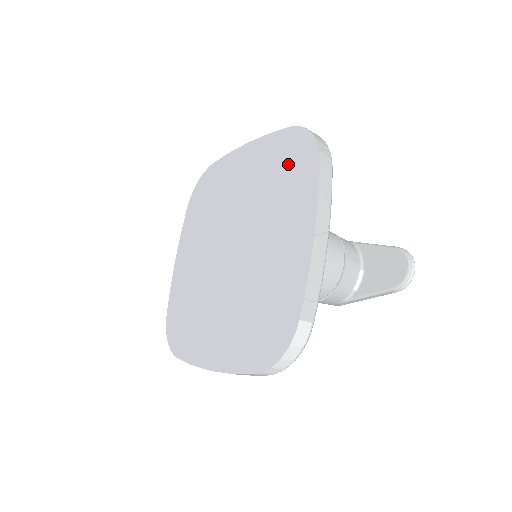
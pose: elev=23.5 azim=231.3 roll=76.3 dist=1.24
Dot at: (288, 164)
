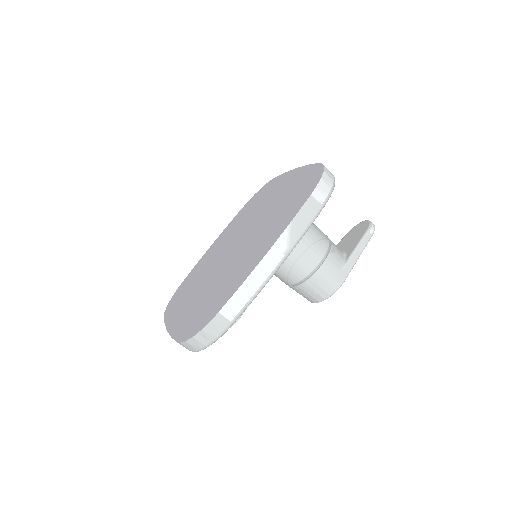
Dot at: (255, 201)
